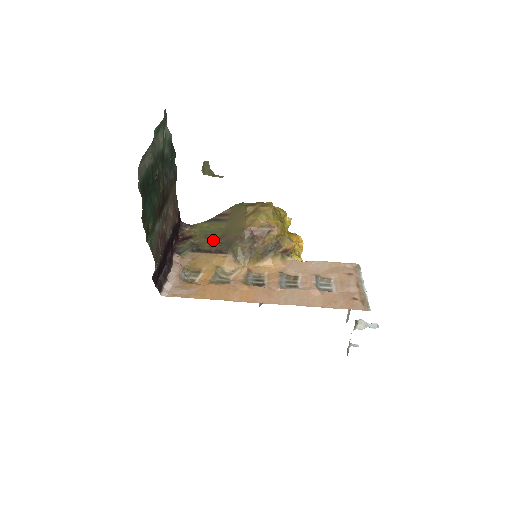
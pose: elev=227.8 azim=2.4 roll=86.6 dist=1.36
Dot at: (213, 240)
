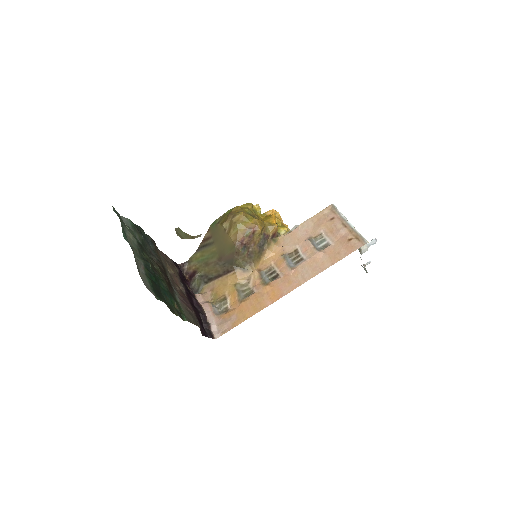
Dot at: (215, 265)
